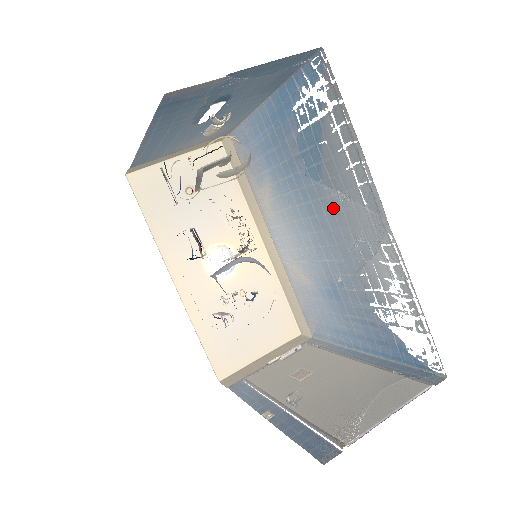
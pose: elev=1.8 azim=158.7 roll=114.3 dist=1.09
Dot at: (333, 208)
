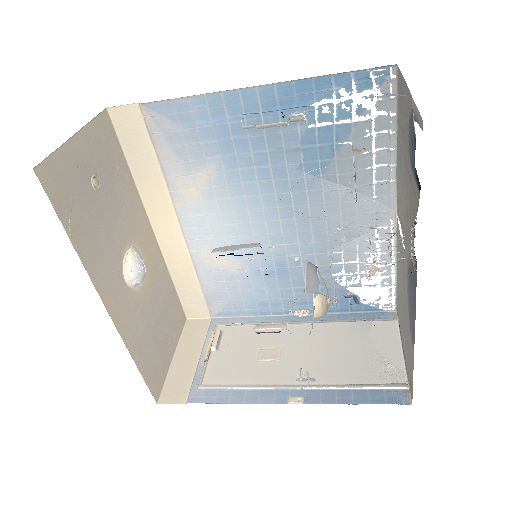
Dot at: (325, 199)
